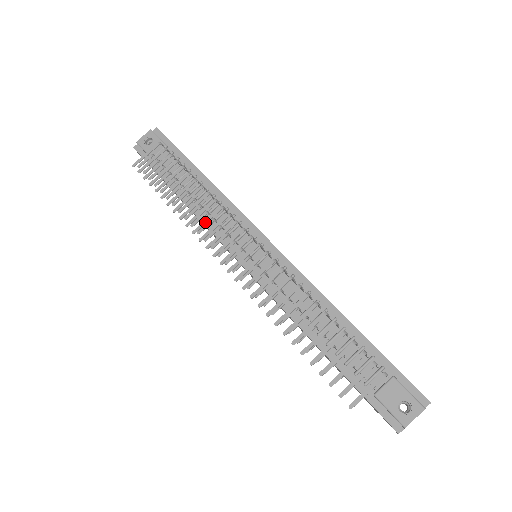
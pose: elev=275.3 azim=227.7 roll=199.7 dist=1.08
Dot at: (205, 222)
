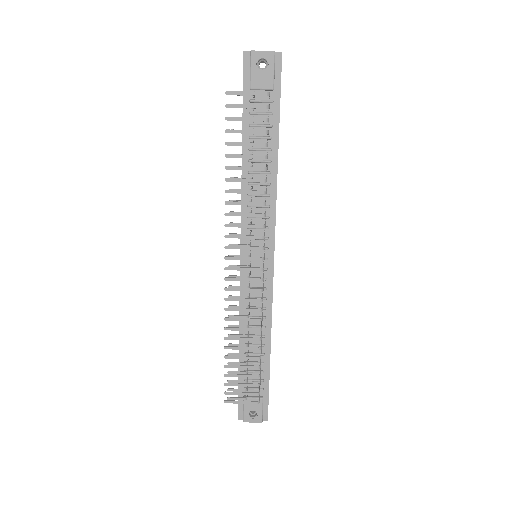
Dot at: (242, 215)
